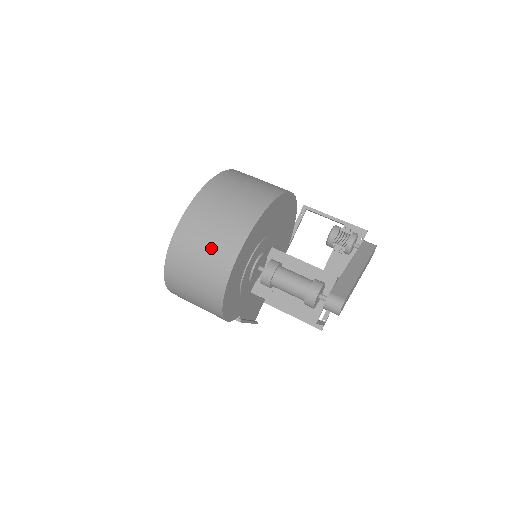
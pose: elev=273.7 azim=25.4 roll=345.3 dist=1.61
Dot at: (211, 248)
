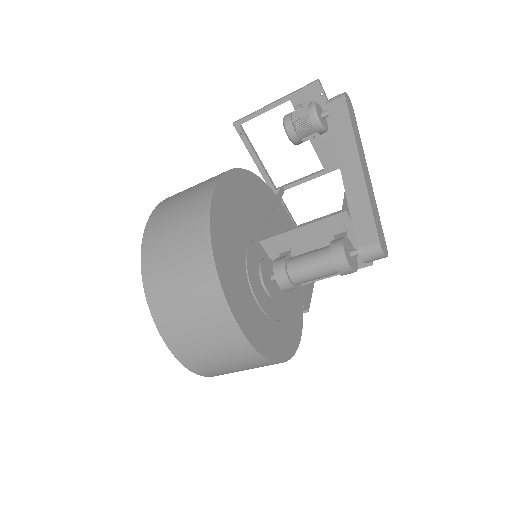
Dot at: (221, 352)
